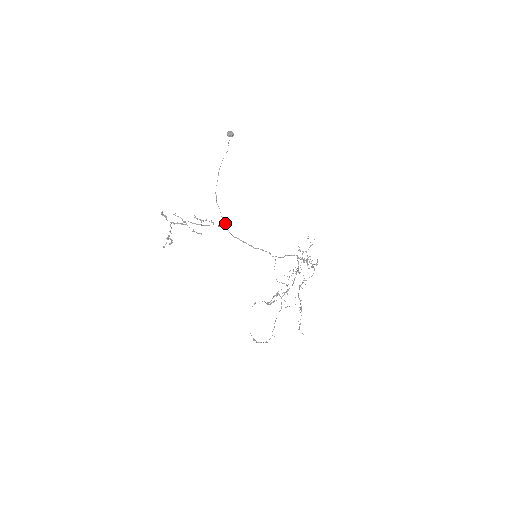
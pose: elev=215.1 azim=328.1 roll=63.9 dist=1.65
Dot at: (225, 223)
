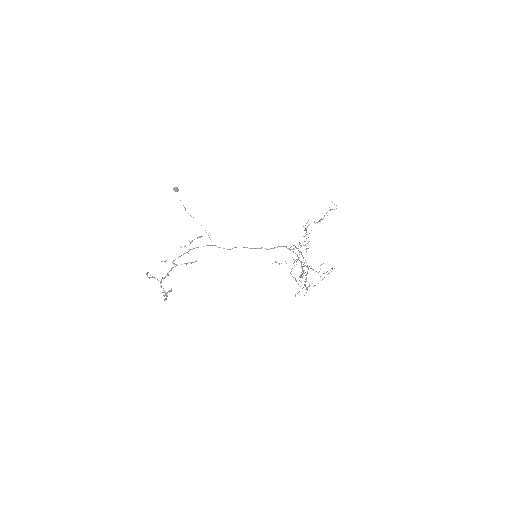
Dot at: occluded
